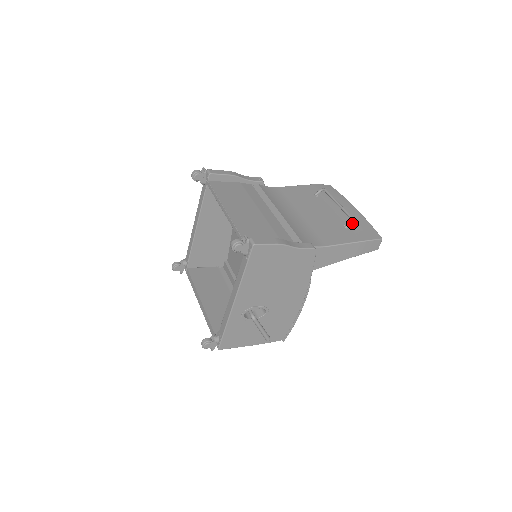
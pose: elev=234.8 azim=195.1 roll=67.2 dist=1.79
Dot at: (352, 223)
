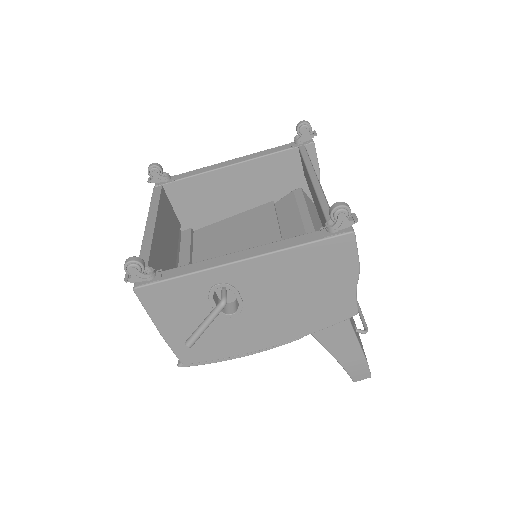
Dot at: occluded
